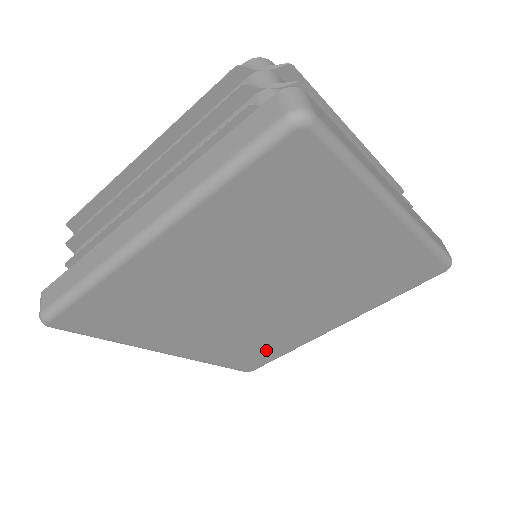
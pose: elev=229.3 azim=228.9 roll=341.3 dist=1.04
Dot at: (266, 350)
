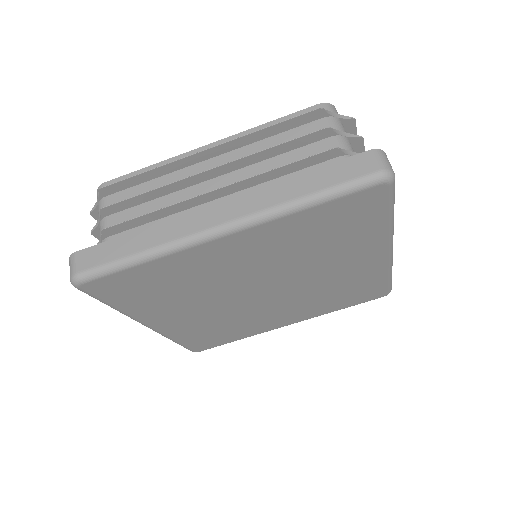
Dot at: (225, 336)
